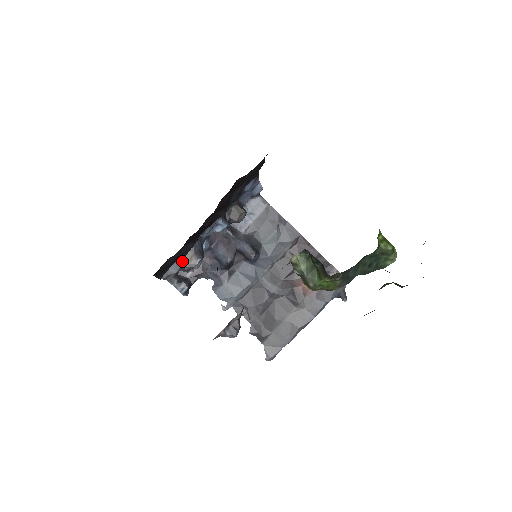
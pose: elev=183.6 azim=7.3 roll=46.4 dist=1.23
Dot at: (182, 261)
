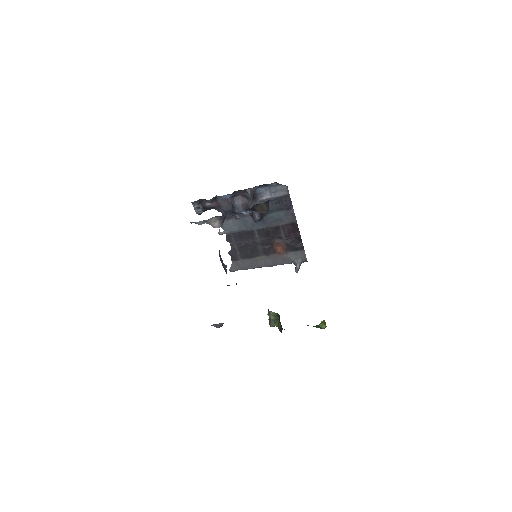
Dot at: (208, 221)
